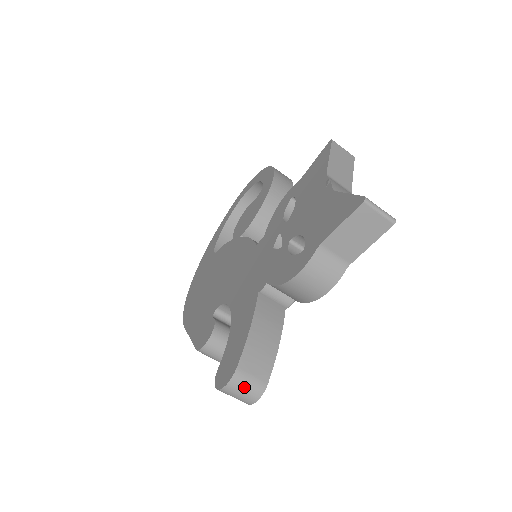
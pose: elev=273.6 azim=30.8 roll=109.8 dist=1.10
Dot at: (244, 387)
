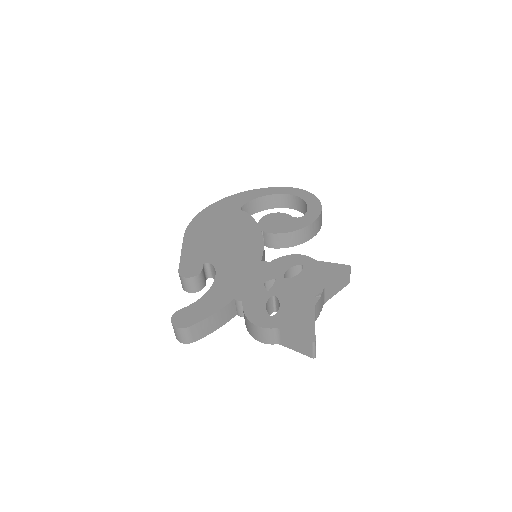
Dot at: (183, 335)
